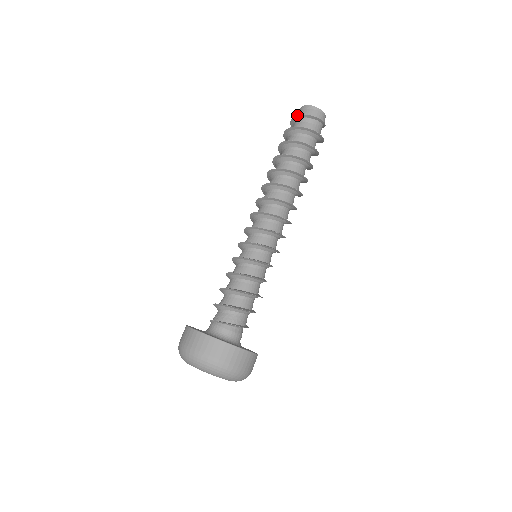
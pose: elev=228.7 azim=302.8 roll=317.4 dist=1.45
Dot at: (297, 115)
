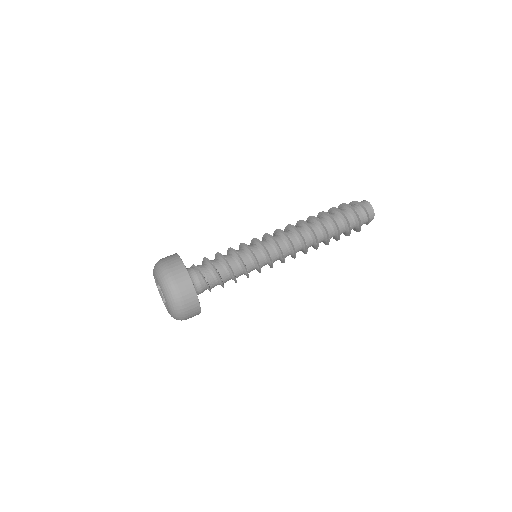
Dot at: (355, 201)
